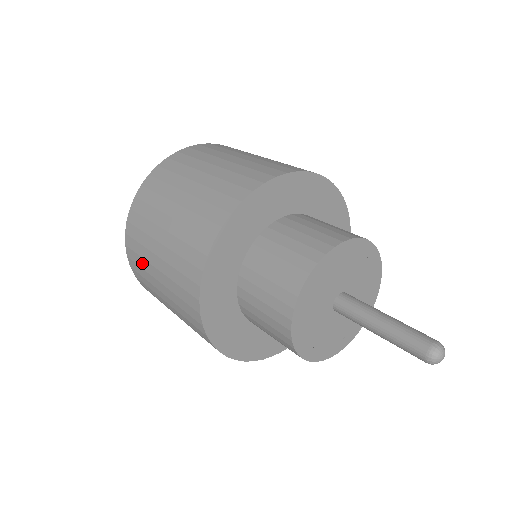
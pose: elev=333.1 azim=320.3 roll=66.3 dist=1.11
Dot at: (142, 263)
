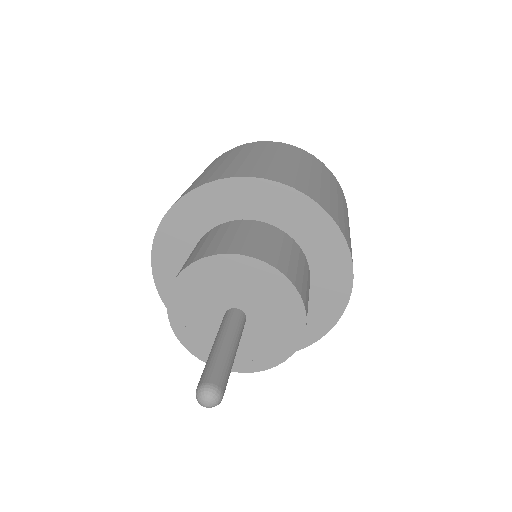
Dot at: occluded
